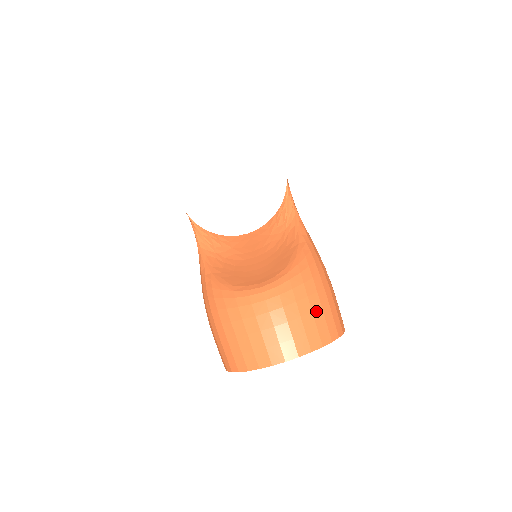
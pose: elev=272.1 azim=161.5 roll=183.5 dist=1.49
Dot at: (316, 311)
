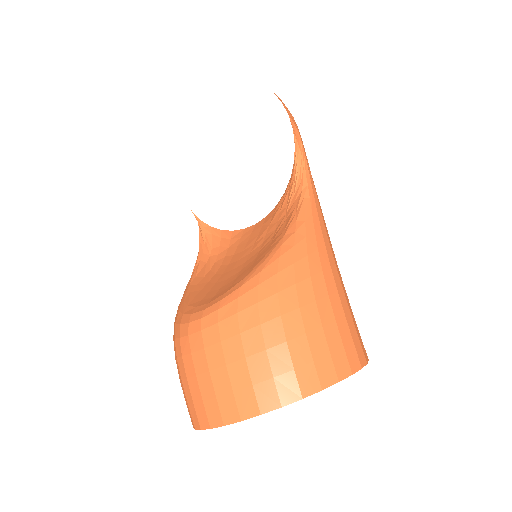
Dot at: (274, 347)
